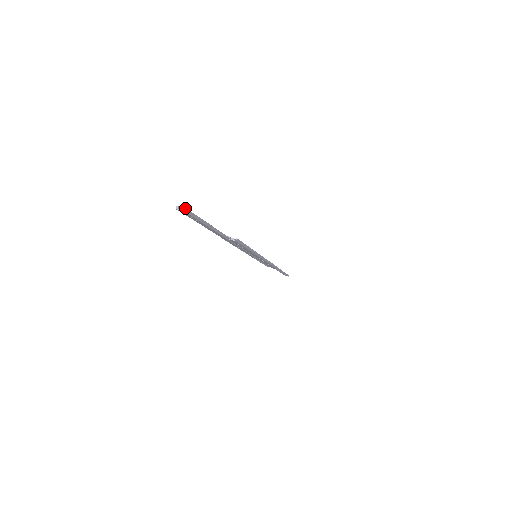
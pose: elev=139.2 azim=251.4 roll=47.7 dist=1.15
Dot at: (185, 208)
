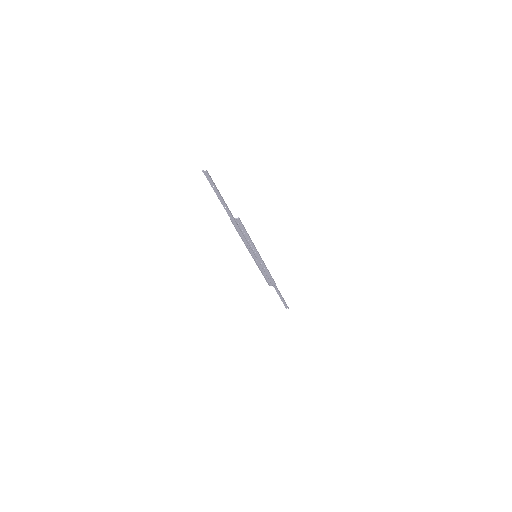
Dot at: (207, 171)
